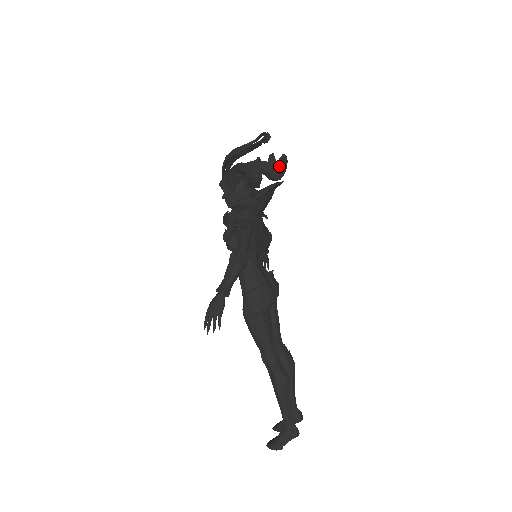
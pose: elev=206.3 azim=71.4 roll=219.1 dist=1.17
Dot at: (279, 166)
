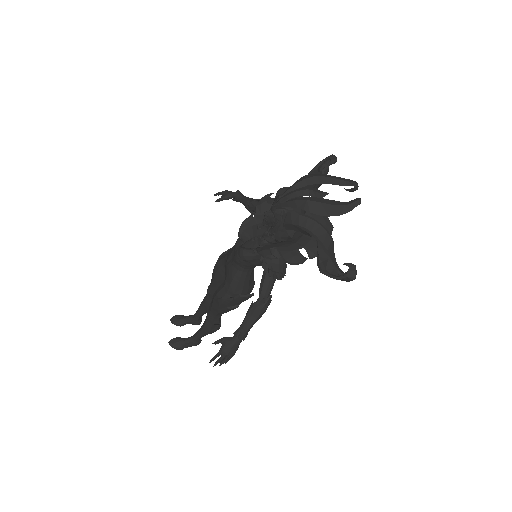
Dot at: occluded
